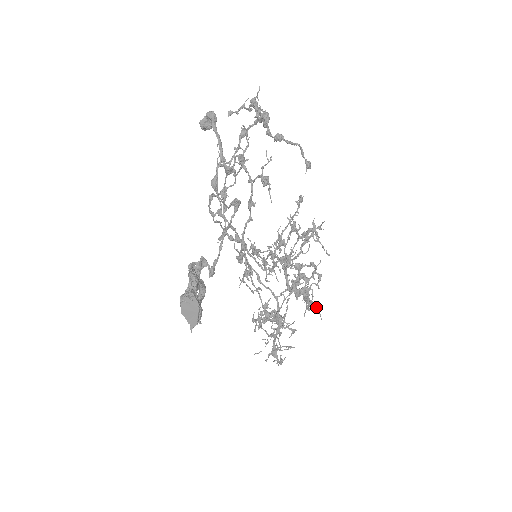
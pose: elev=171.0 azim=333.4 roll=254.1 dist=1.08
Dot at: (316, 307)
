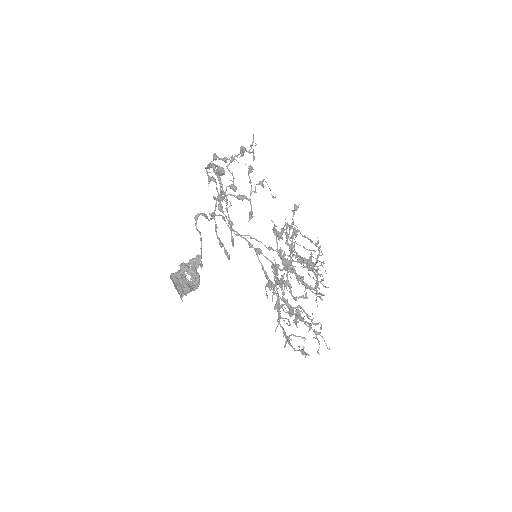
Dot at: (265, 289)
